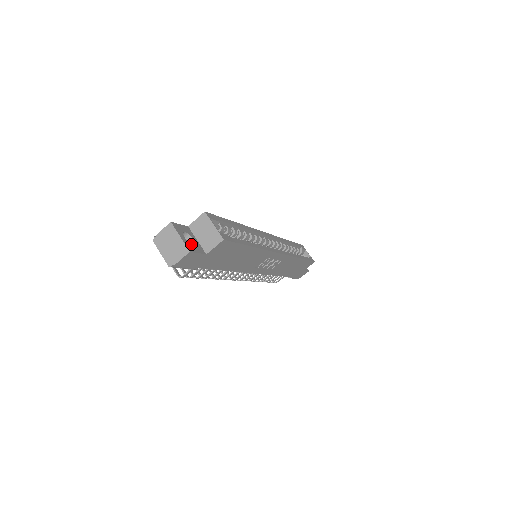
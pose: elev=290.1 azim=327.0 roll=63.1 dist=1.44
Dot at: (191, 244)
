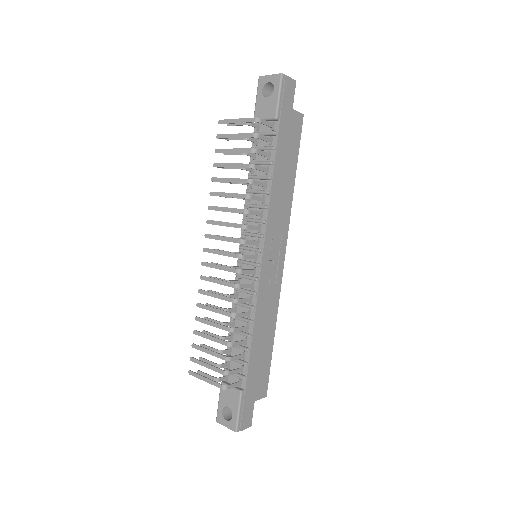
Dot at: occluded
